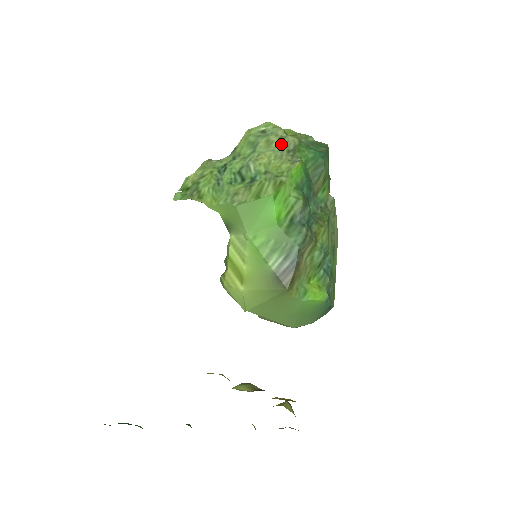
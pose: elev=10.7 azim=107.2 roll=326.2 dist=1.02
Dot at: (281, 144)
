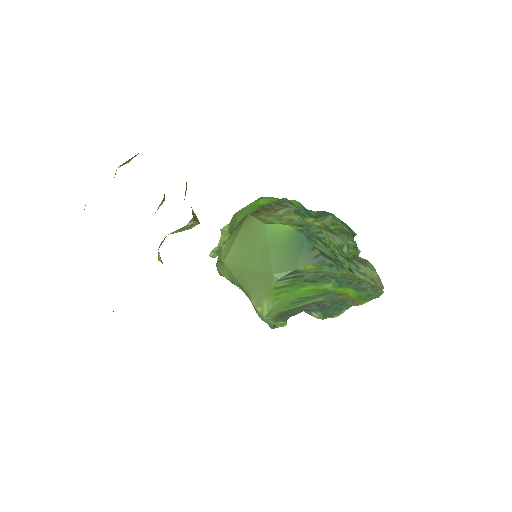
Dot at: occluded
